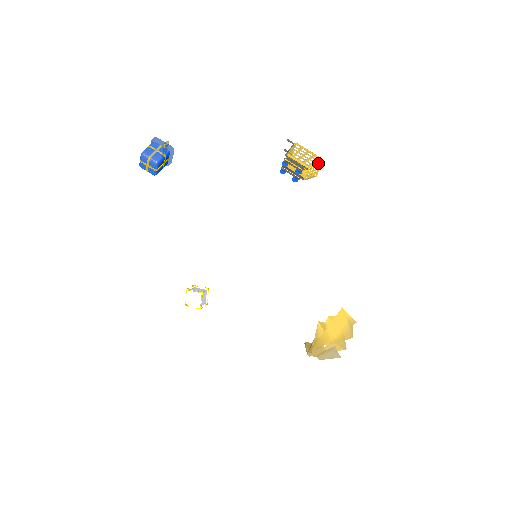
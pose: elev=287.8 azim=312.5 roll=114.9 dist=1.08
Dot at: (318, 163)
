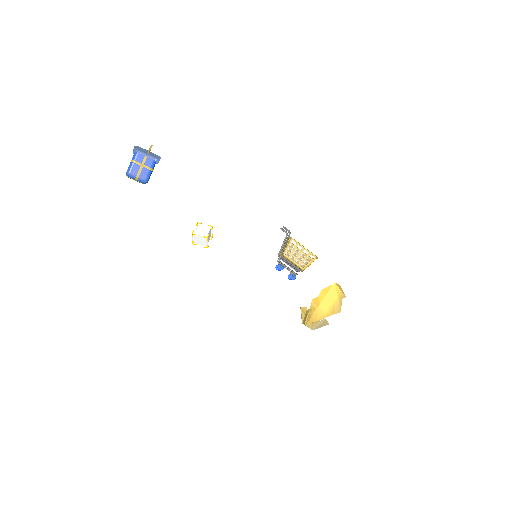
Dot at: (313, 260)
